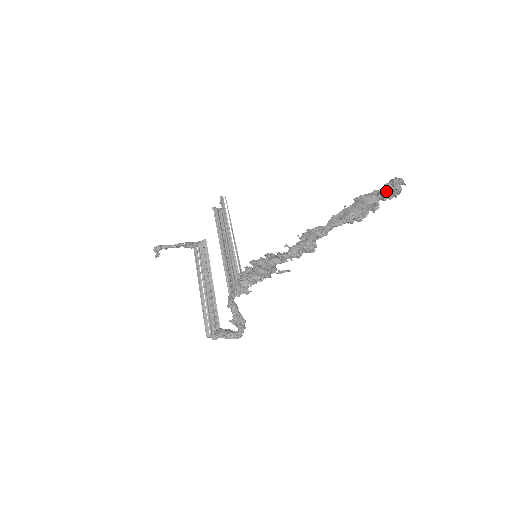
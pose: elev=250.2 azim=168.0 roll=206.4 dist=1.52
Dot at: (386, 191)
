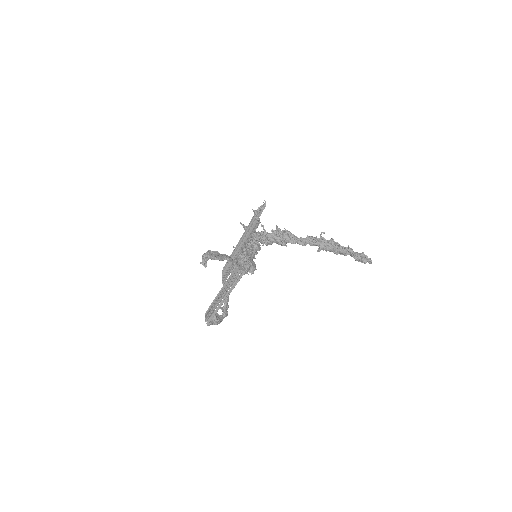
Dot at: (358, 259)
